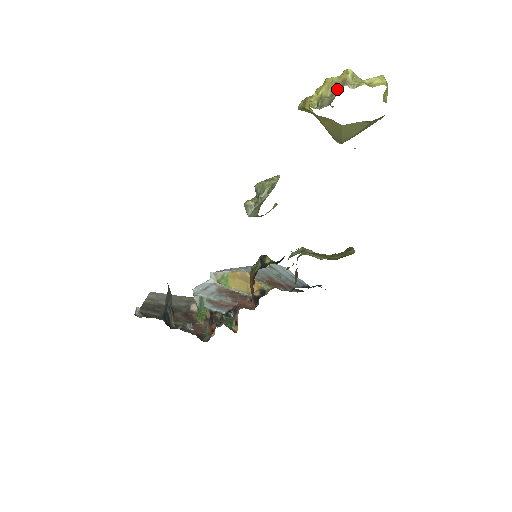
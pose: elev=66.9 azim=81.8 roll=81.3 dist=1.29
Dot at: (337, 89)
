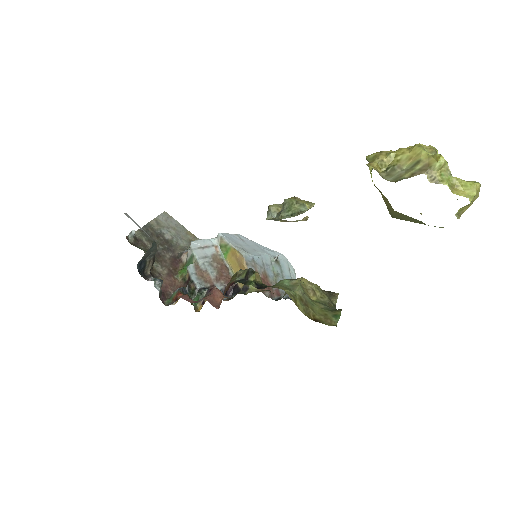
Dot at: (415, 169)
